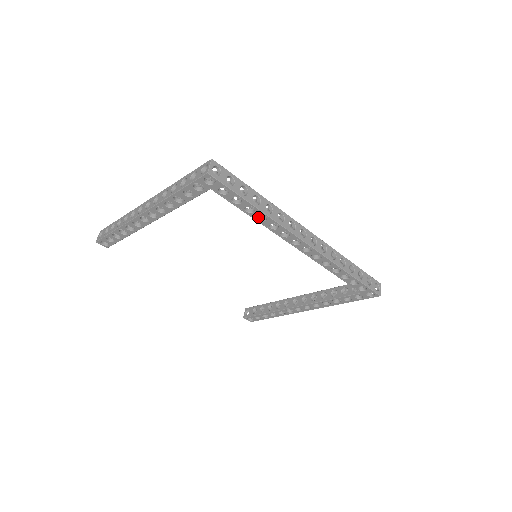
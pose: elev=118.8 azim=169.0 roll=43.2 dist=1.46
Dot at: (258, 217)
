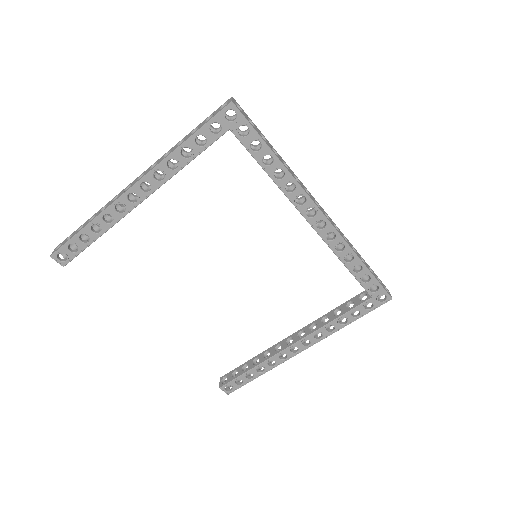
Dot at: (274, 175)
